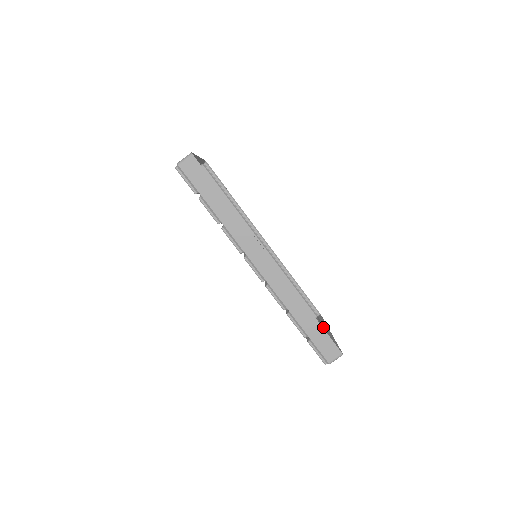
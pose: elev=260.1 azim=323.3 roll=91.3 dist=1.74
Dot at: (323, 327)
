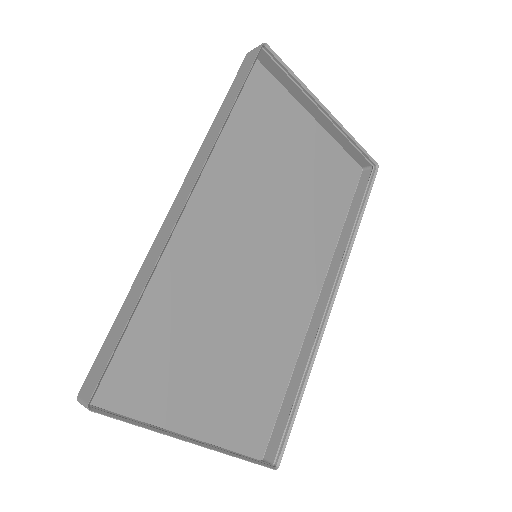
Dot at: occluded
